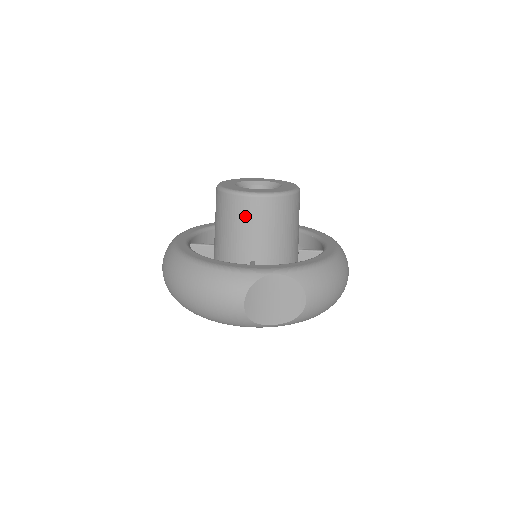
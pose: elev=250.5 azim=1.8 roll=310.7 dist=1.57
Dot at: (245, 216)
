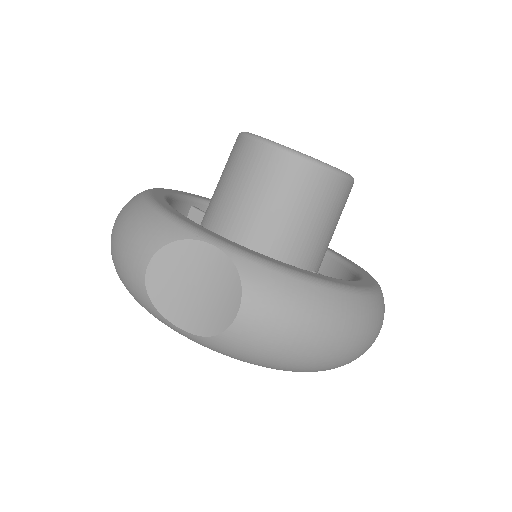
Dot at: (242, 169)
